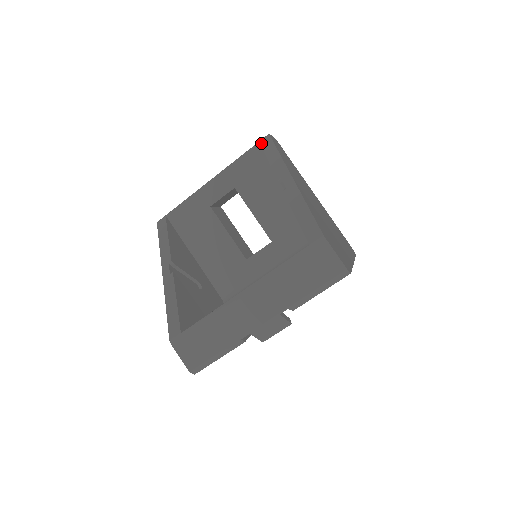
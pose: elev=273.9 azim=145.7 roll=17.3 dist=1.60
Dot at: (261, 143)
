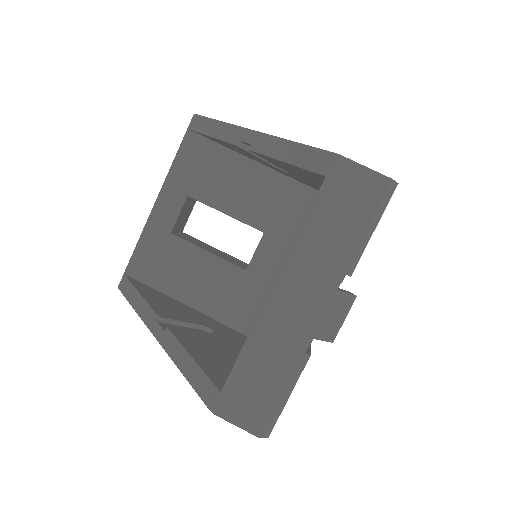
Dot at: (190, 128)
